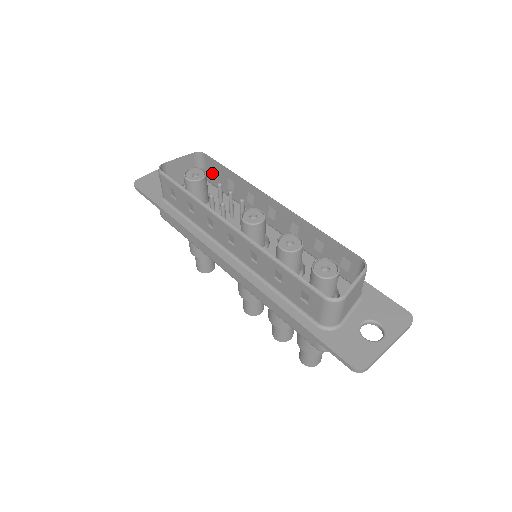
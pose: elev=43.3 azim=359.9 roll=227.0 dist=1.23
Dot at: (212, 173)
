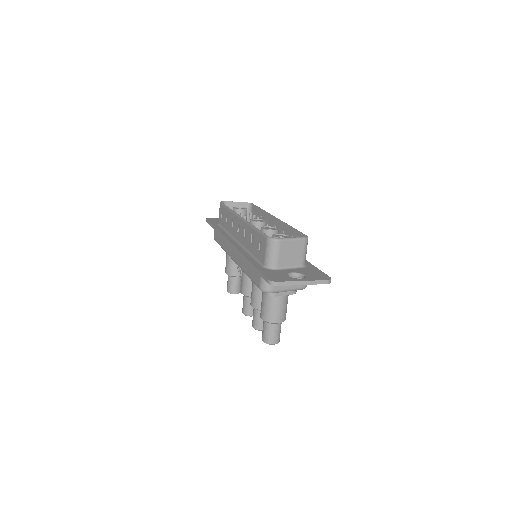
Dot at: occluded
